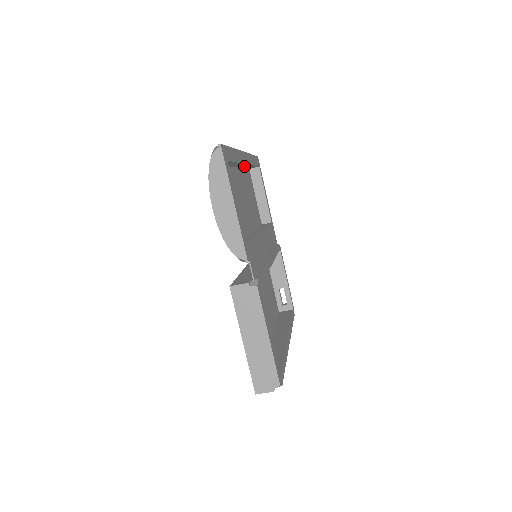
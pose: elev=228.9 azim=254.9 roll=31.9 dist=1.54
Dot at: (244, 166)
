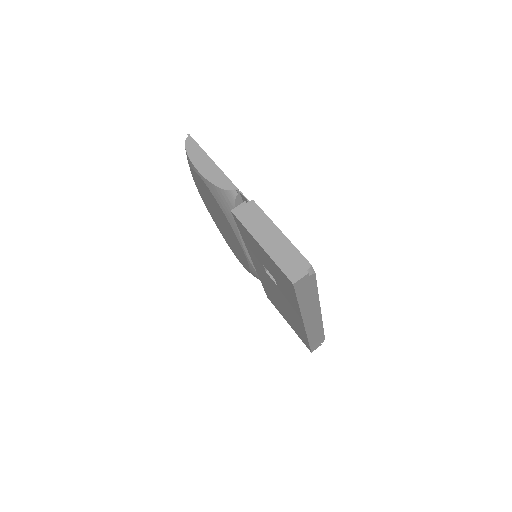
Dot at: occluded
